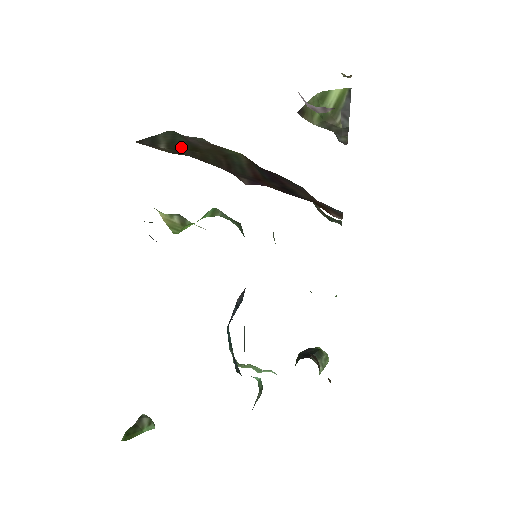
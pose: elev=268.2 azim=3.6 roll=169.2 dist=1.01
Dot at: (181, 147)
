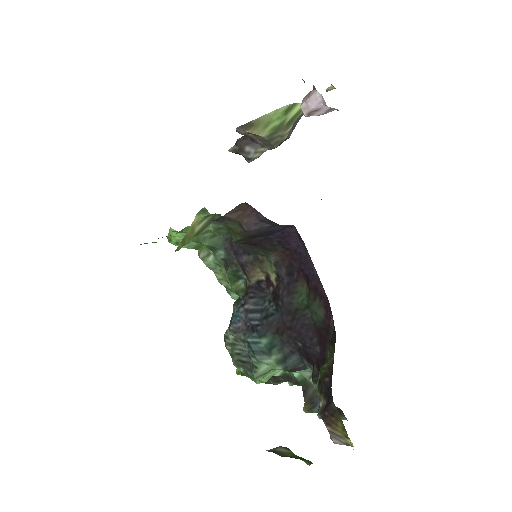
Dot at: occluded
